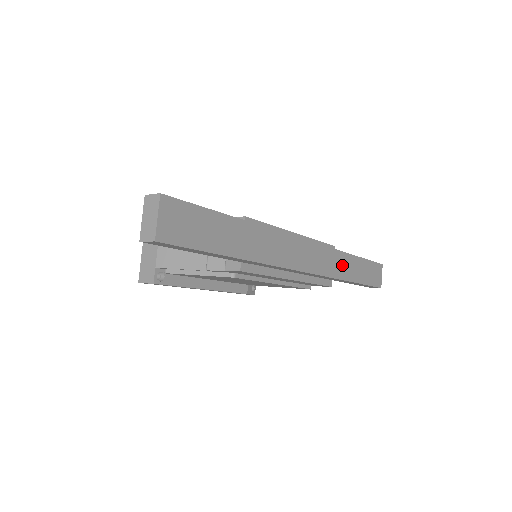
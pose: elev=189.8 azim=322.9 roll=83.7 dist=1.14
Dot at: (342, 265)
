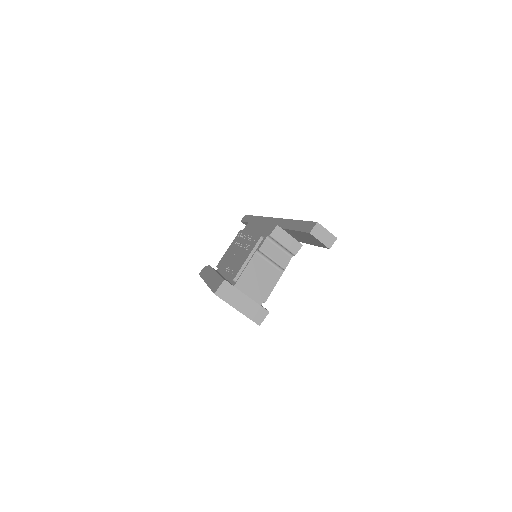
Dot at: occluded
